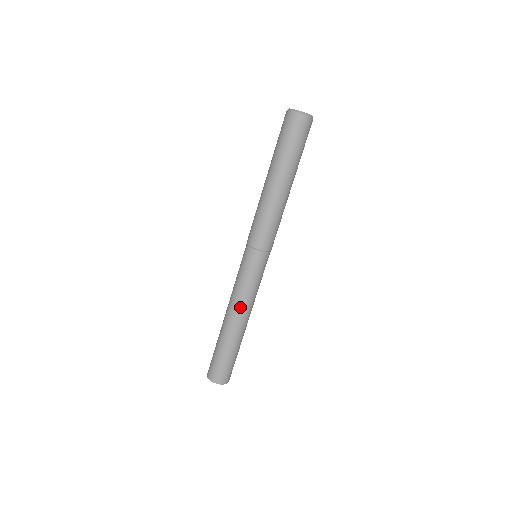
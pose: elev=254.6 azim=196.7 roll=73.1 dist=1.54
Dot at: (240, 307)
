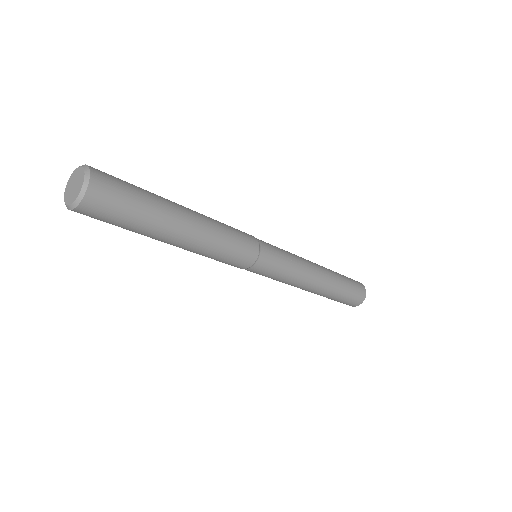
Dot at: (300, 286)
